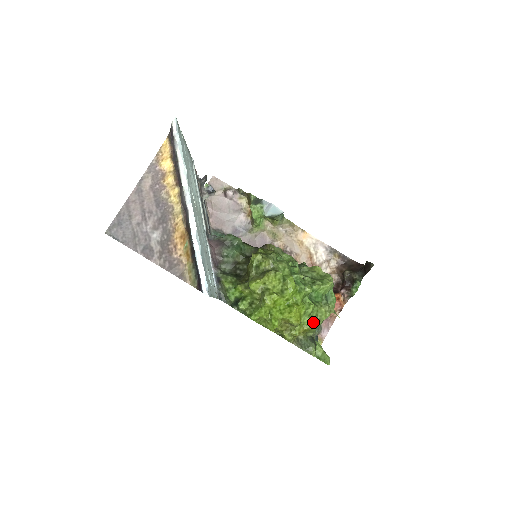
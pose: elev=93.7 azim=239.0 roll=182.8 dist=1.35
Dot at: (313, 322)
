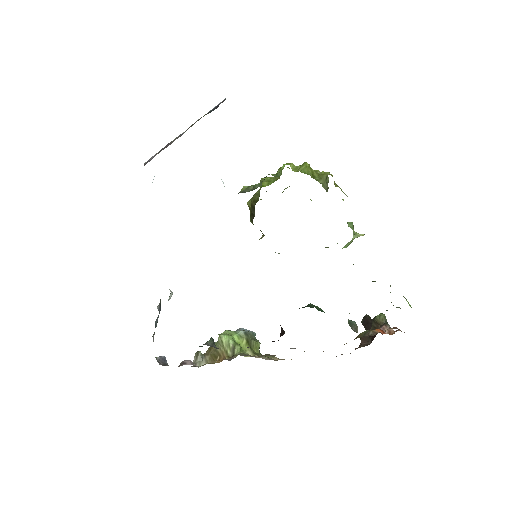
Dot at: occluded
